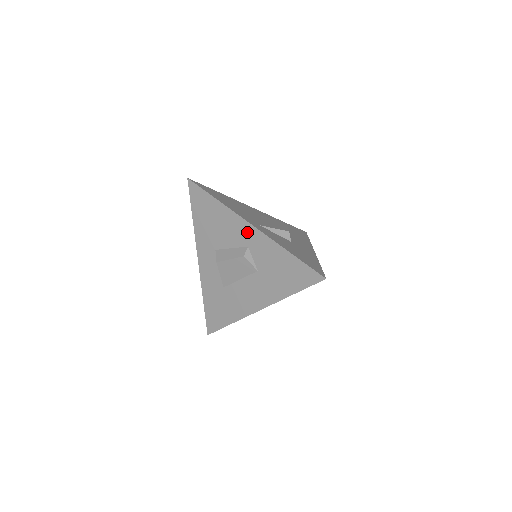
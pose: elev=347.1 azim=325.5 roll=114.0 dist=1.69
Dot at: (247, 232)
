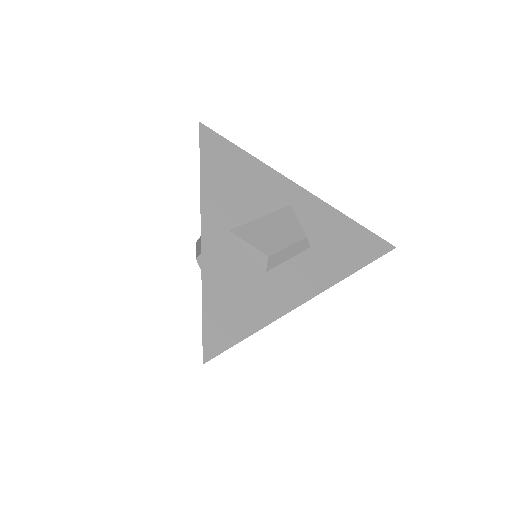
Dot at: occluded
